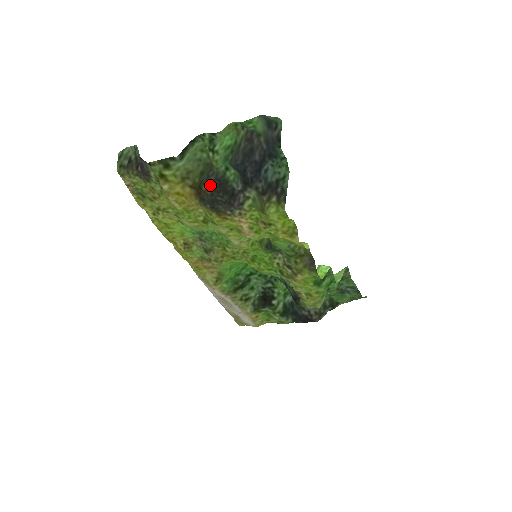
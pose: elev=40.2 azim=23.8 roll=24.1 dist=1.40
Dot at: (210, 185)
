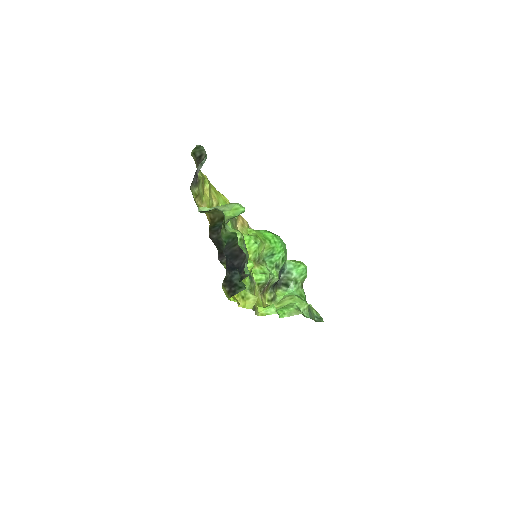
Dot at: (212, 237)
